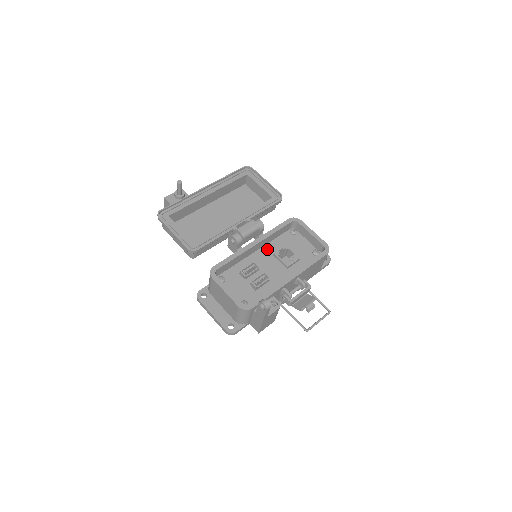
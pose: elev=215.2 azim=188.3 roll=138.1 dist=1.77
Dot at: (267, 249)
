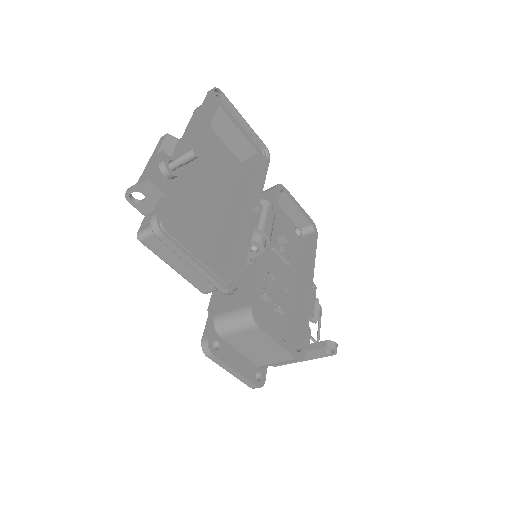
Dot at: occluded
